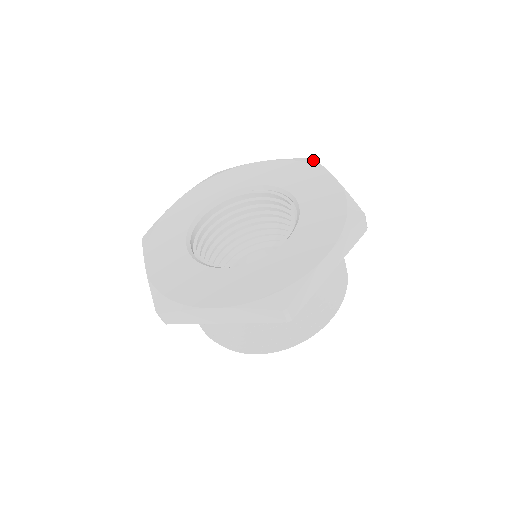
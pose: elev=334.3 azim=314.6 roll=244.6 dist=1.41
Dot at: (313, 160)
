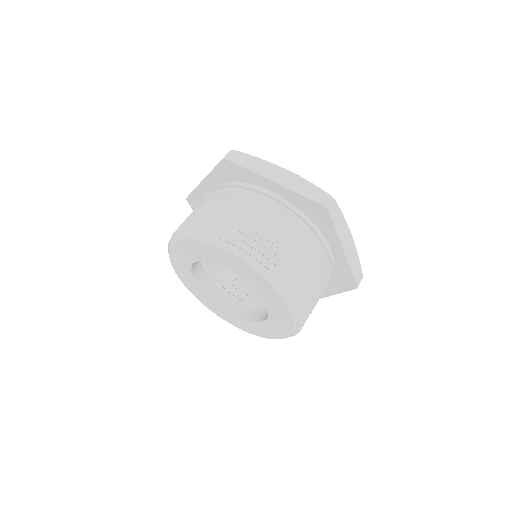
Dot at: (361, 272)
